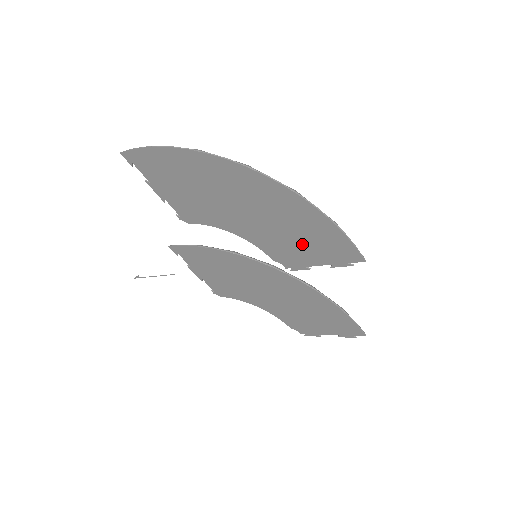
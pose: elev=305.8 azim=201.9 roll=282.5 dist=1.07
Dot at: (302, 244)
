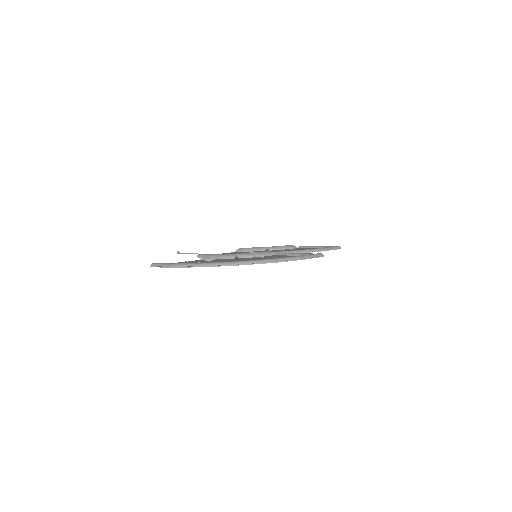
Dot at: occluded
